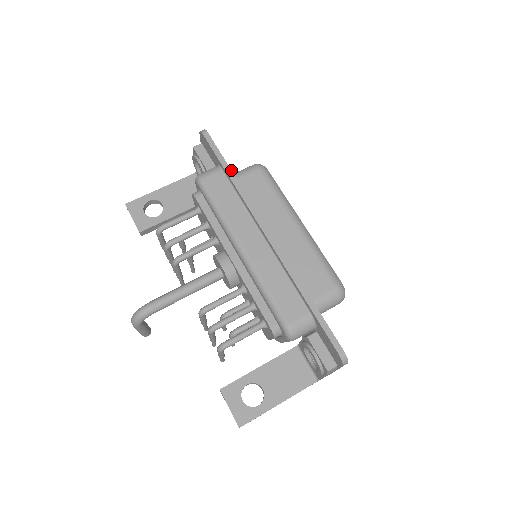
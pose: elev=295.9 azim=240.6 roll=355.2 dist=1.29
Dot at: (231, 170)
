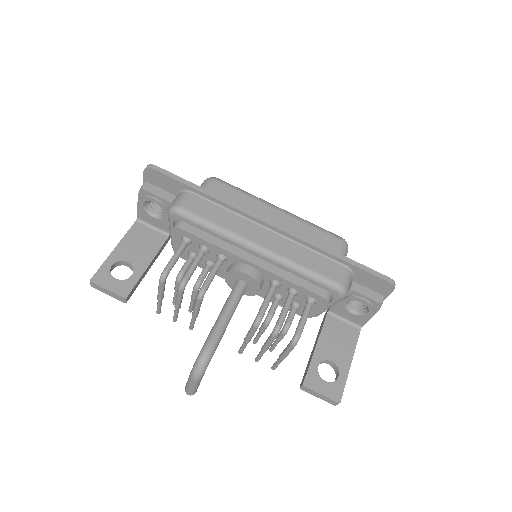
Dot at: (202, 188)
